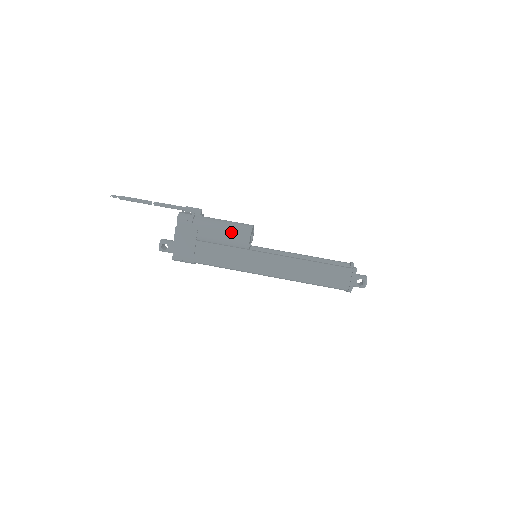
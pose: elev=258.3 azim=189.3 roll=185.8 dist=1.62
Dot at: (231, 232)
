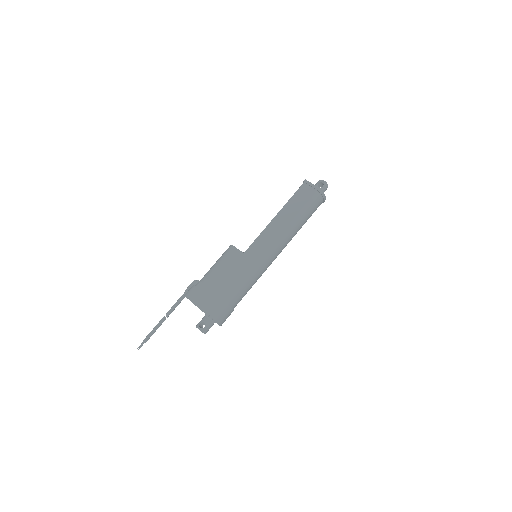
Dot at: (222, 260)
